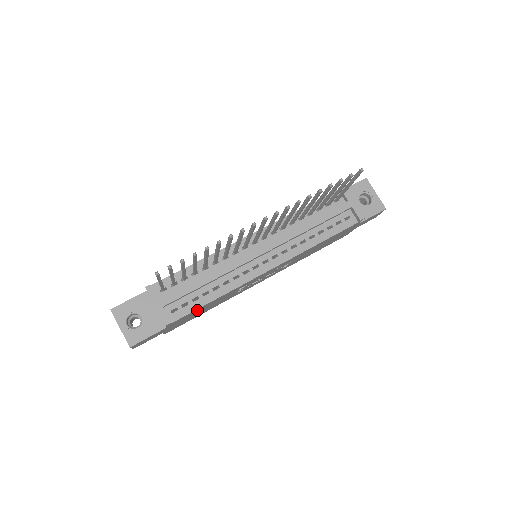
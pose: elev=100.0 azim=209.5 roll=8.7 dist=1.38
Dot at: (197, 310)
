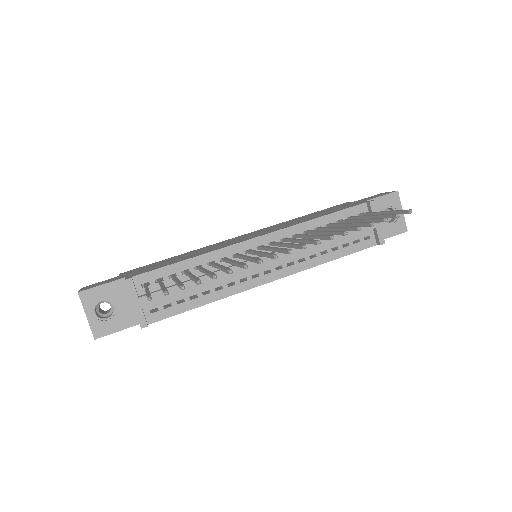
Dot at: occluded
